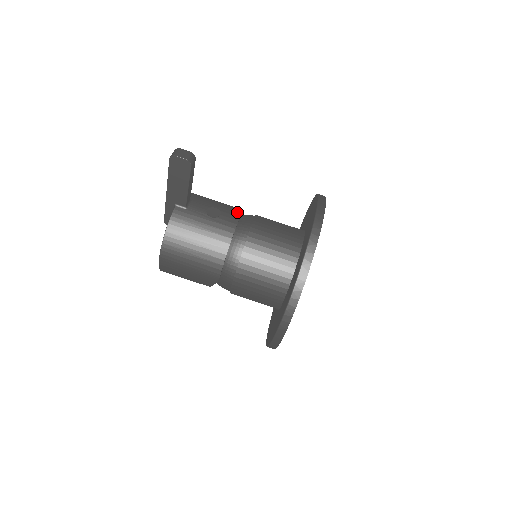
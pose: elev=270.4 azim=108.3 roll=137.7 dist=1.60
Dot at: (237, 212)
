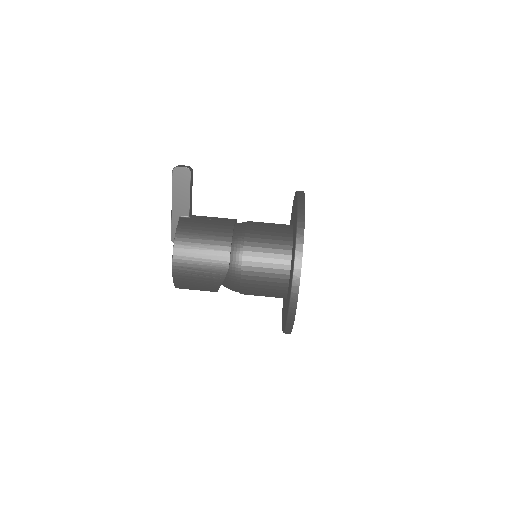
Dot at: occluded
